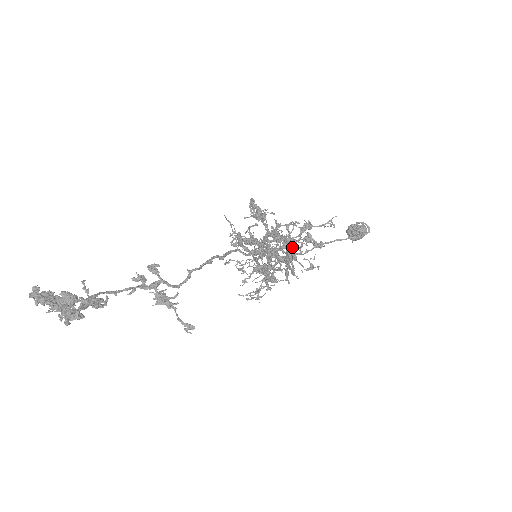
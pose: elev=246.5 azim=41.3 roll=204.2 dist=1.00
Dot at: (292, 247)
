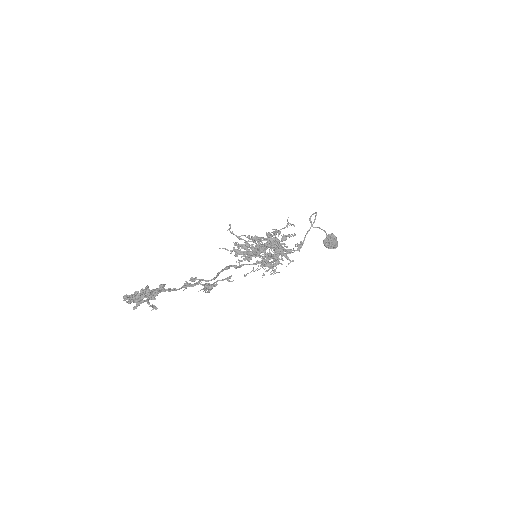
Dot at: (271, 237)
